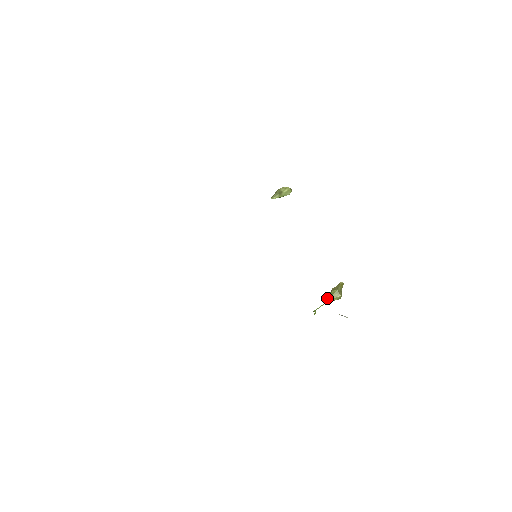
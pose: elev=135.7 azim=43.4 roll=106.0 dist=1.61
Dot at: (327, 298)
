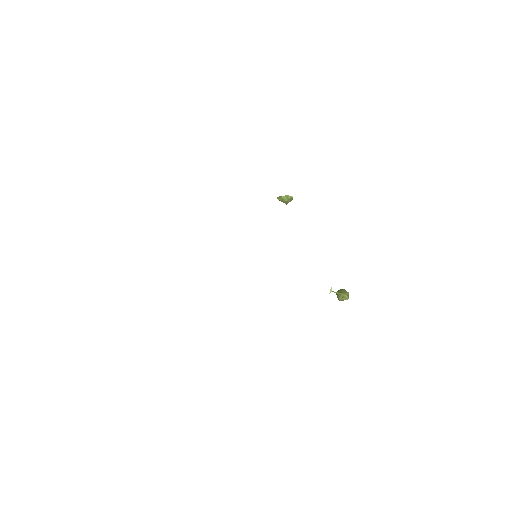
Dot at: occluded
